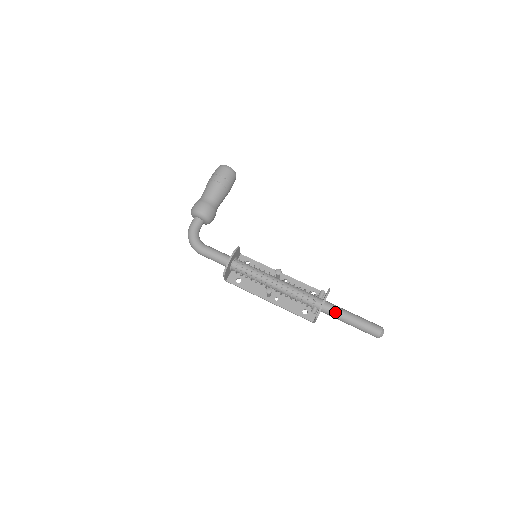
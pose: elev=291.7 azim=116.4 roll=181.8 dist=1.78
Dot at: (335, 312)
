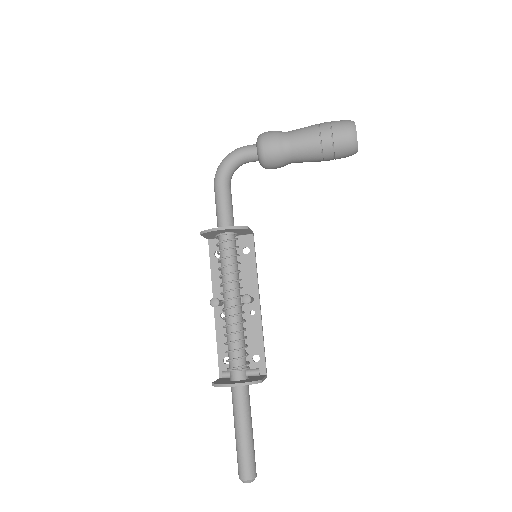
Dot at: (236, 404)
